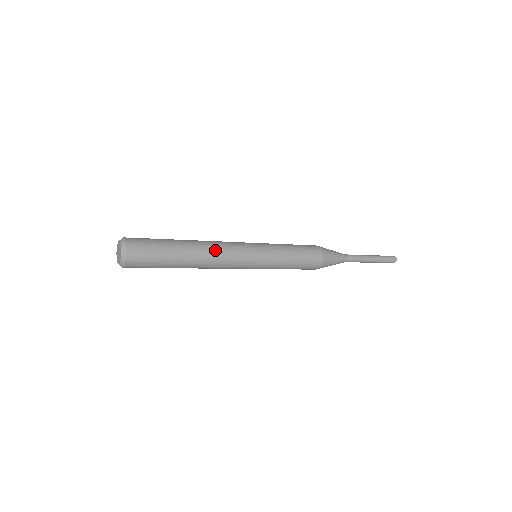
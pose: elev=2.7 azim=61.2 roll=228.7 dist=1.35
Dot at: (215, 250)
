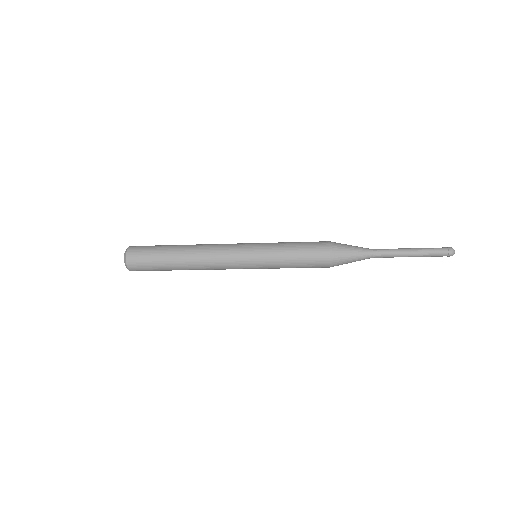
Dot at: (205, 253)
